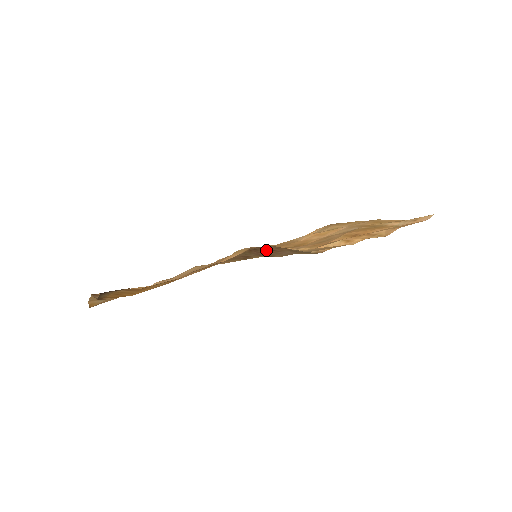
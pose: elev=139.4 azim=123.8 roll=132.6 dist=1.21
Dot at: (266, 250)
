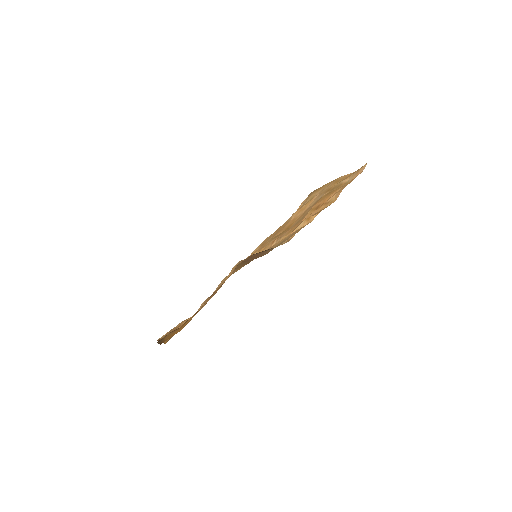
Dot at: (252, 257)
